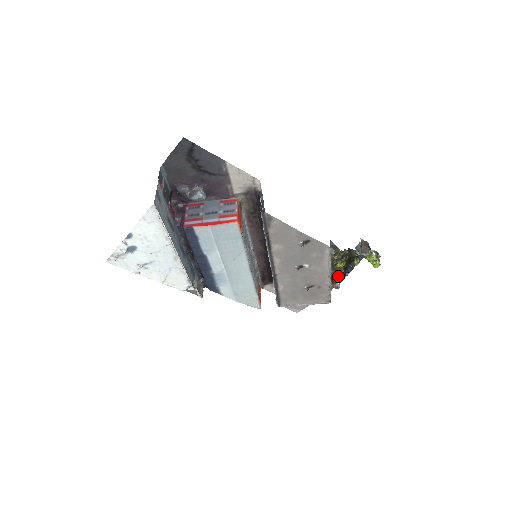
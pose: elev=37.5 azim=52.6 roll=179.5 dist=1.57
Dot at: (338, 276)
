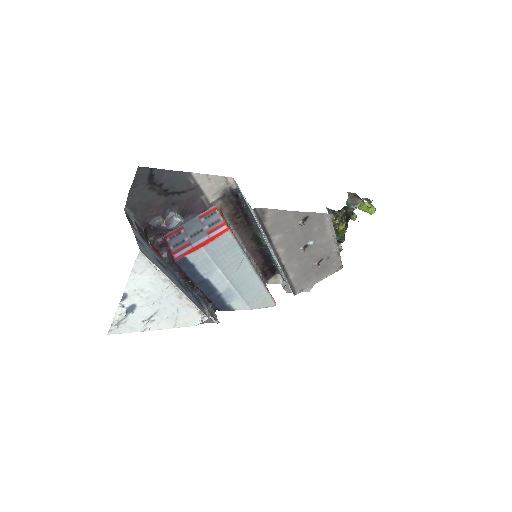
Dot at: occluded
